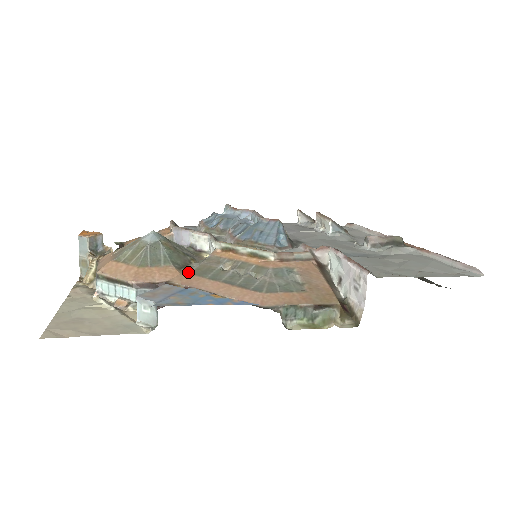
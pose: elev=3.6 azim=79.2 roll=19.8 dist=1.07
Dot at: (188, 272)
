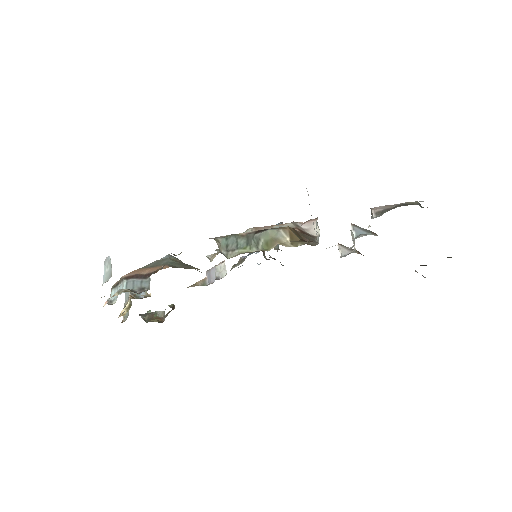
Dot at: occluded
